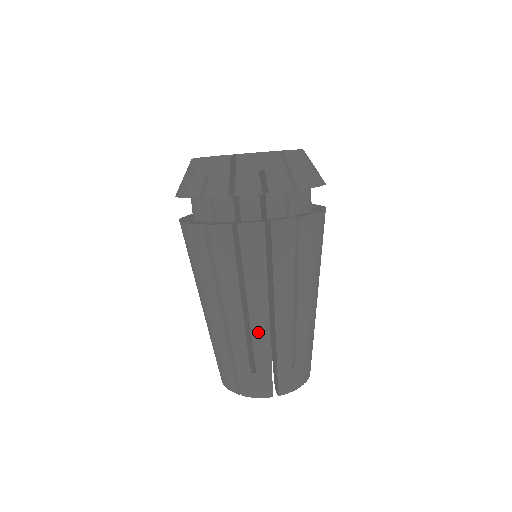
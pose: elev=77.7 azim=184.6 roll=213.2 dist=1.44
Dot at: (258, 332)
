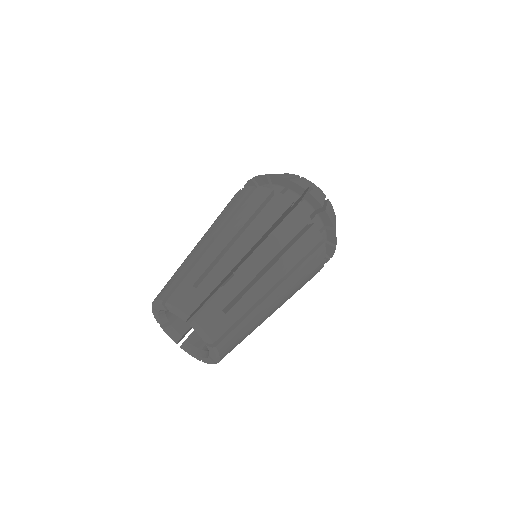
Dot at: (228, 260)
